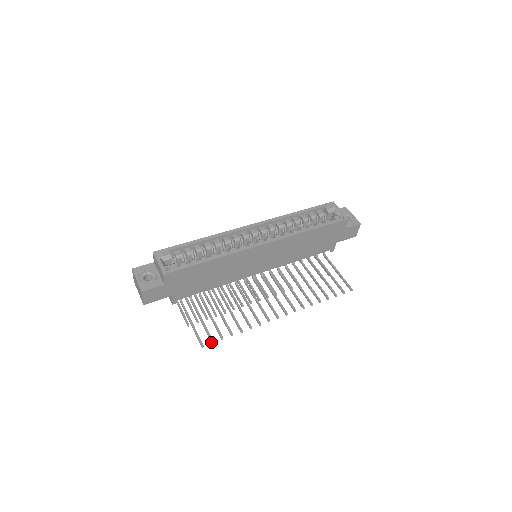
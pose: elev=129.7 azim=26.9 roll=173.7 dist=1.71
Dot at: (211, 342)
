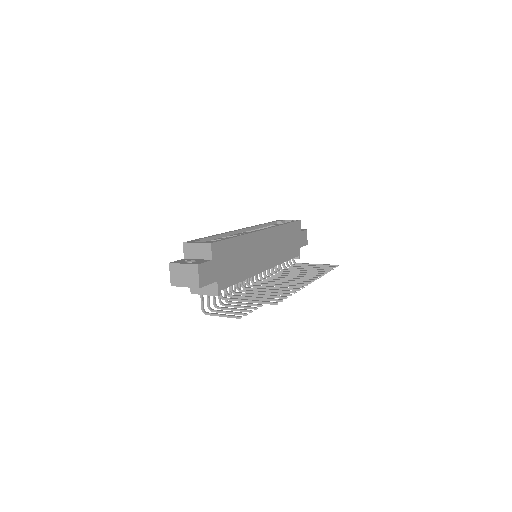
Dot at: (280, 300)
